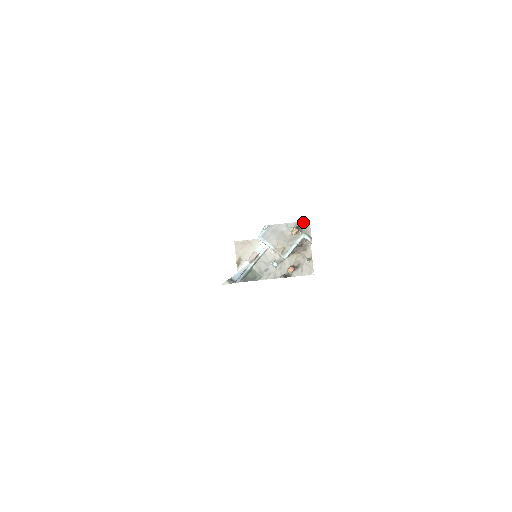
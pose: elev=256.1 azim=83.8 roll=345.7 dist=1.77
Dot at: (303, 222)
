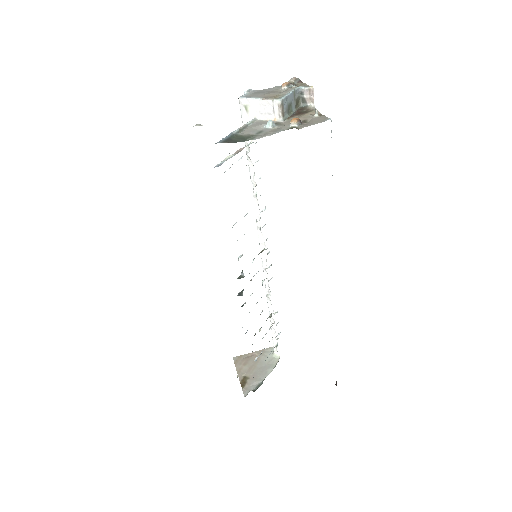
Dot at: (294, 78)
